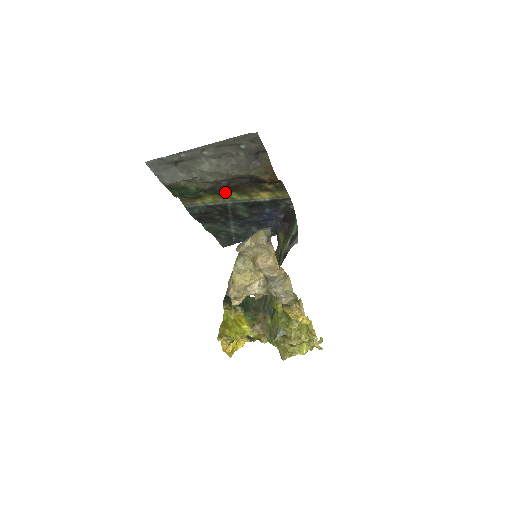
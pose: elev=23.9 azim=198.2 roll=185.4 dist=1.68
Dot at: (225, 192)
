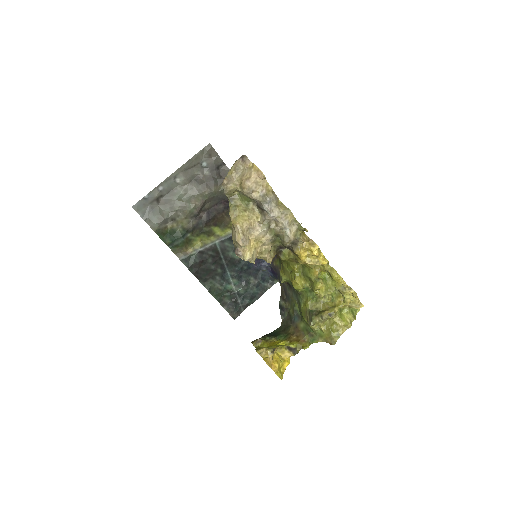
Dot at: (209, 229)
